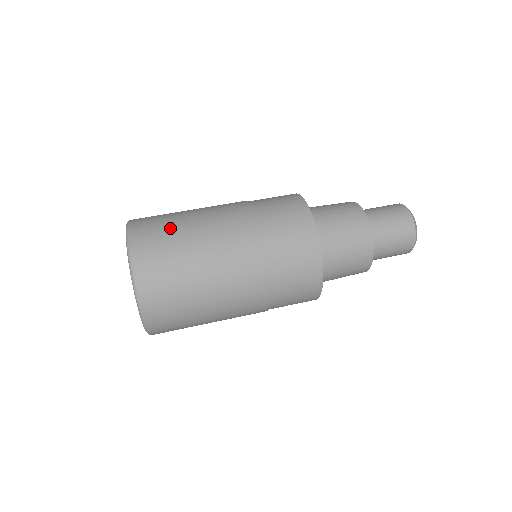
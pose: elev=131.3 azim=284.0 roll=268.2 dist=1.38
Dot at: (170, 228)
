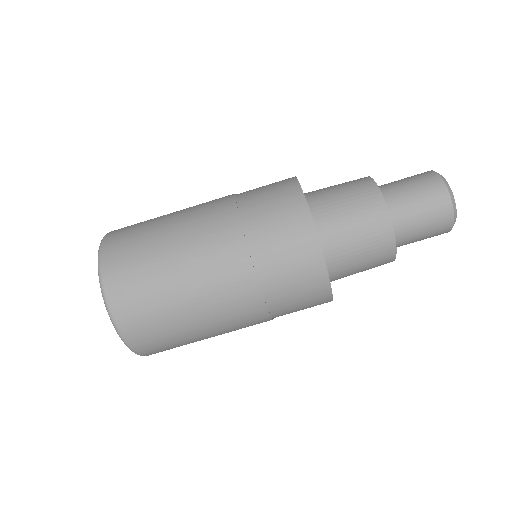
Dot at: (174, 337)
